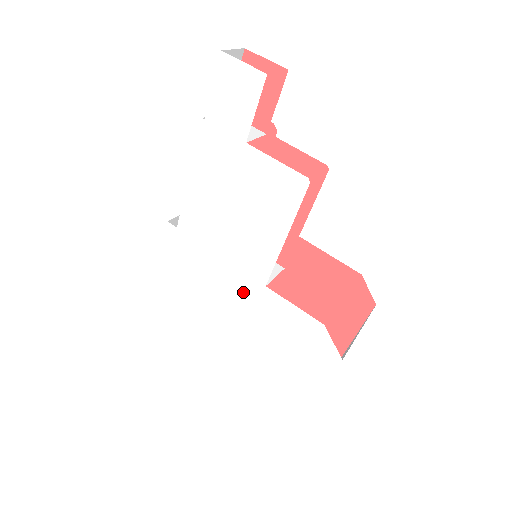
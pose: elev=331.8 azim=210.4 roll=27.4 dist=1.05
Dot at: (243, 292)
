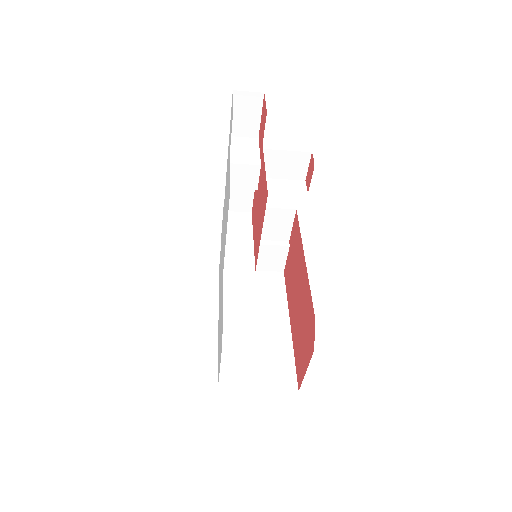
Dot at: (222, 271)
